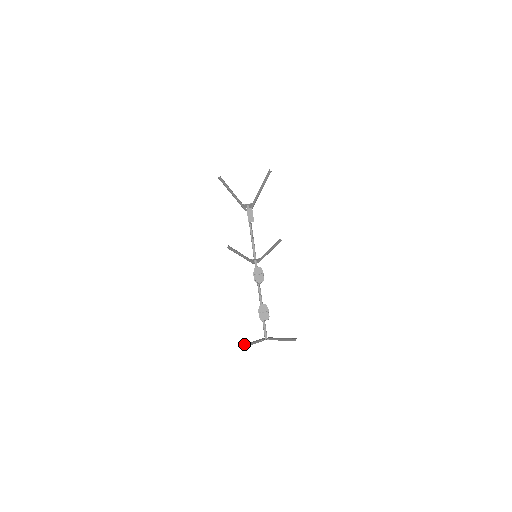
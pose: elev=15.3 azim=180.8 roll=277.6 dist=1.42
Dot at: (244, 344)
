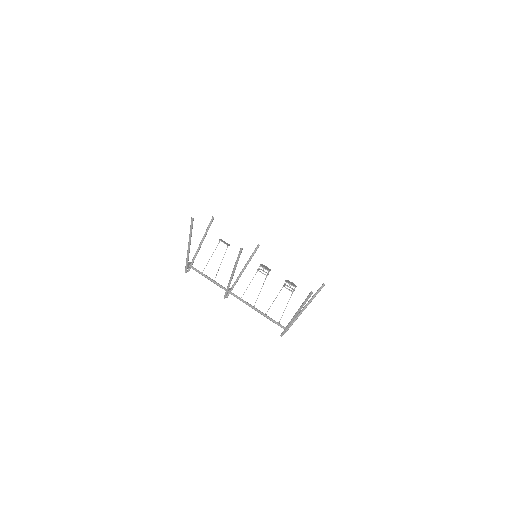
Dot at: (305, 299)
